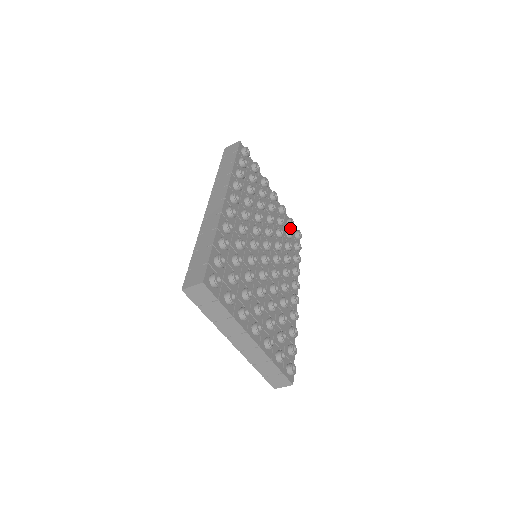
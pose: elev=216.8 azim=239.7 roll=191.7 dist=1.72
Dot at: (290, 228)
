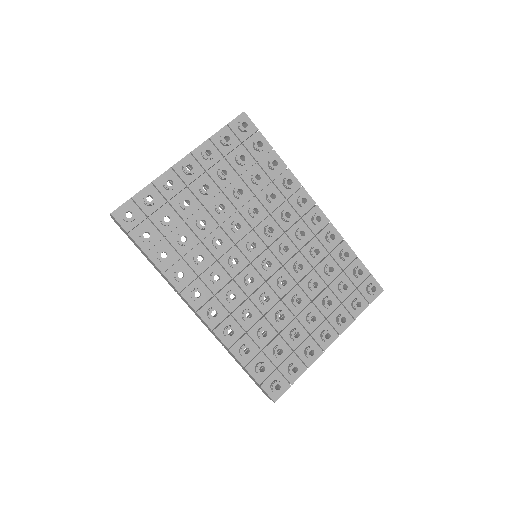
Dot at: (232, 141)
